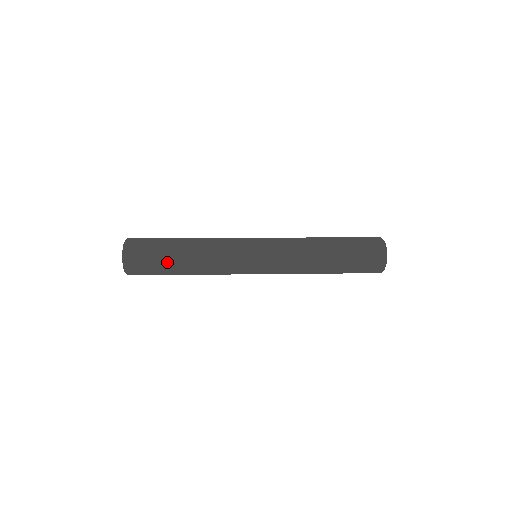
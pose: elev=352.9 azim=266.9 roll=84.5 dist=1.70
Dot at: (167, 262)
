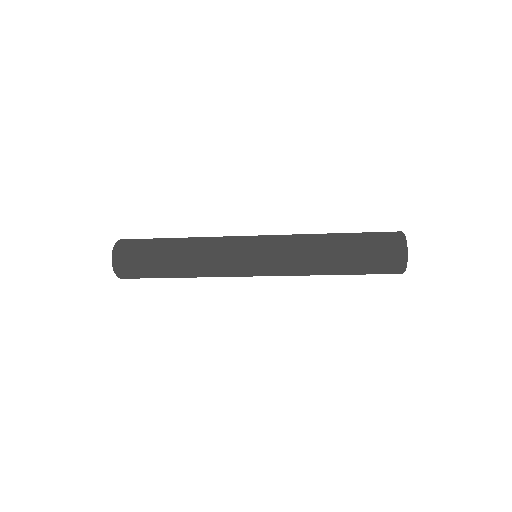
Dot at: (158, 244)
